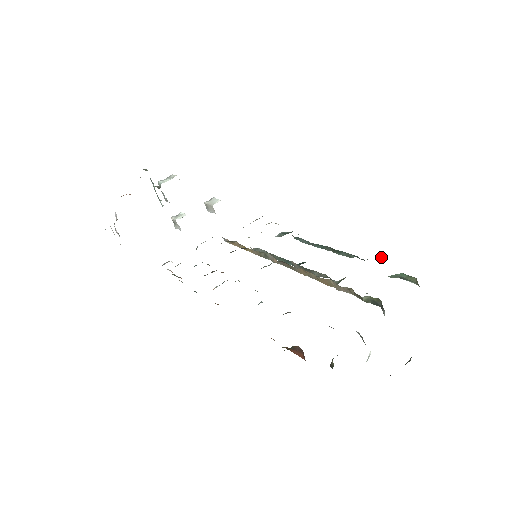
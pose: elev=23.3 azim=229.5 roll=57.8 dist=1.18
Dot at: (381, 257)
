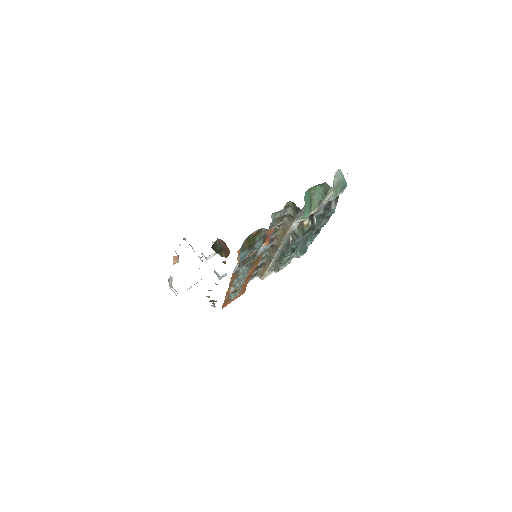
Dot at: (333, 204)
